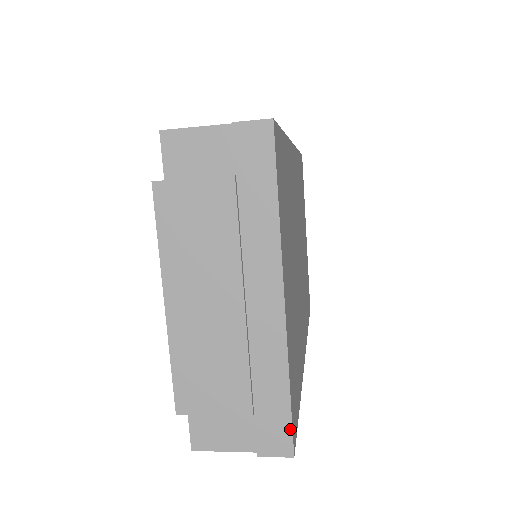
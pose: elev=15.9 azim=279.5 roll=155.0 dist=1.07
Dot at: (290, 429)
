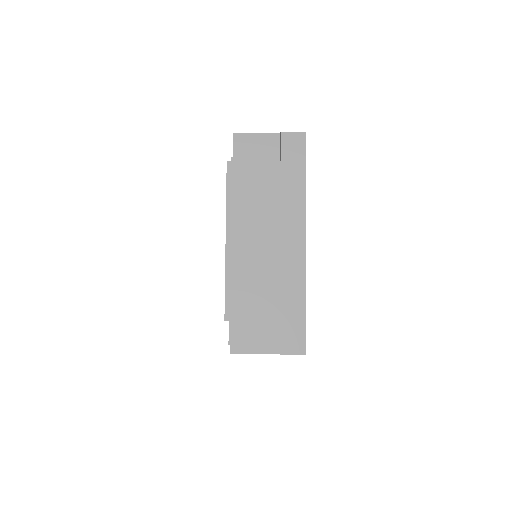
Dot at: (304, 333)
